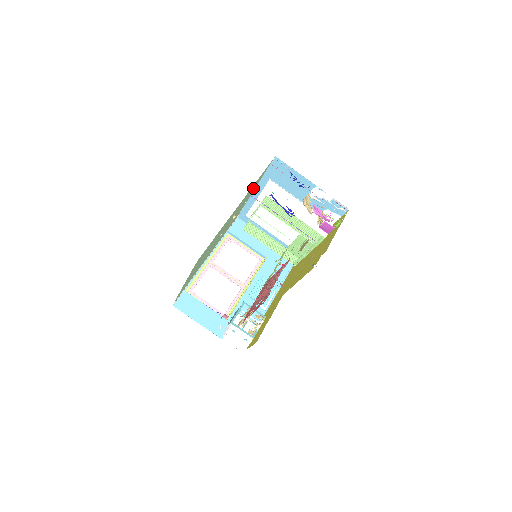
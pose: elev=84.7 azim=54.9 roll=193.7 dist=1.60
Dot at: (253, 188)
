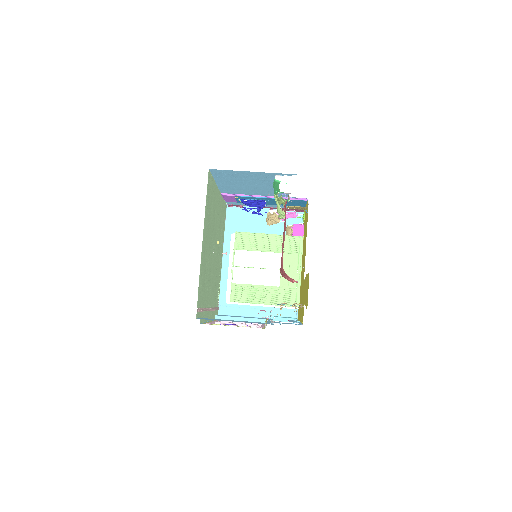
Dot at: (221, 232)
